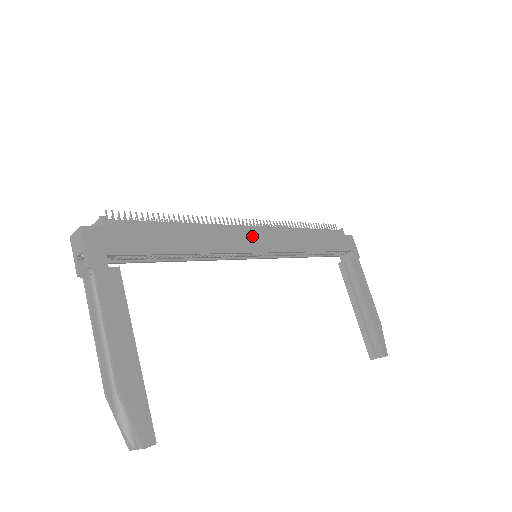
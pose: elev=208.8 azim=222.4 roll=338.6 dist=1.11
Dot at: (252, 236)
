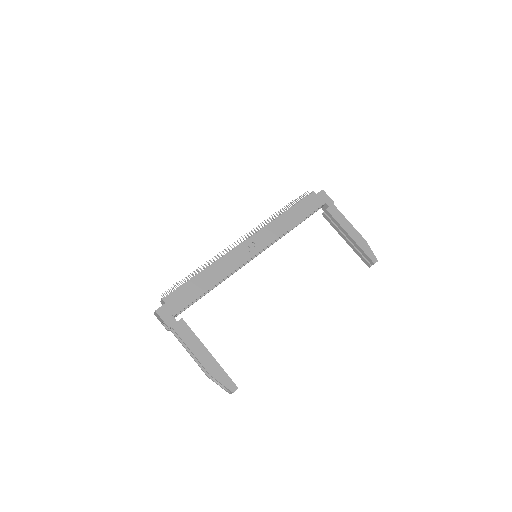
Dot at: (247, 248)
